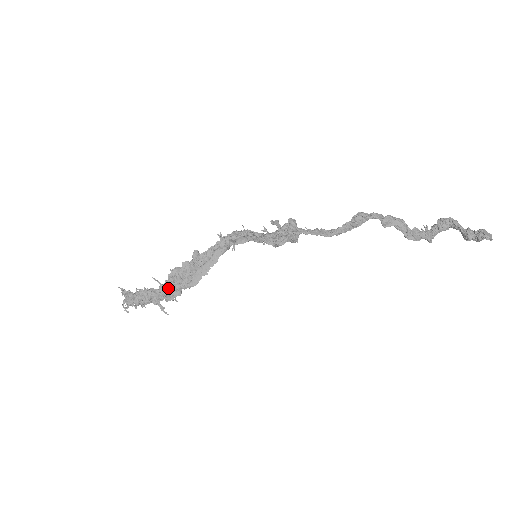
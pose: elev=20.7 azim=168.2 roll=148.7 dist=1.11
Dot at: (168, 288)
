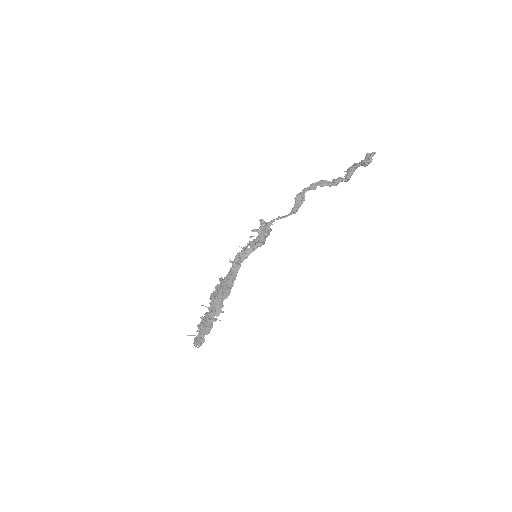
Dot at: (213, 305)
